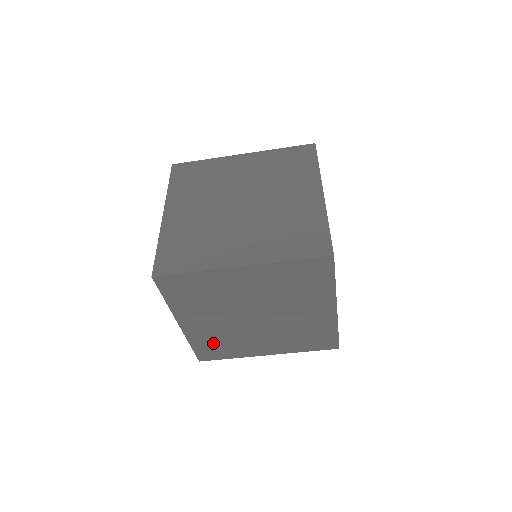
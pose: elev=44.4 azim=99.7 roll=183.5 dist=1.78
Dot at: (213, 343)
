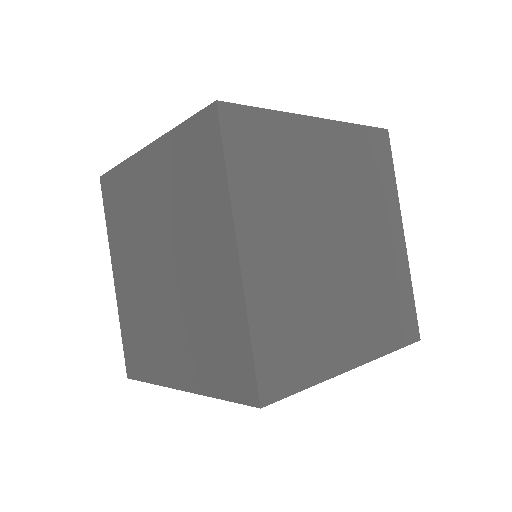
Dot at: occluded
